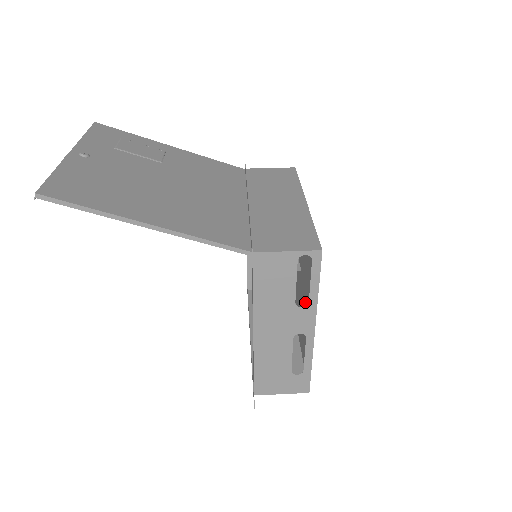
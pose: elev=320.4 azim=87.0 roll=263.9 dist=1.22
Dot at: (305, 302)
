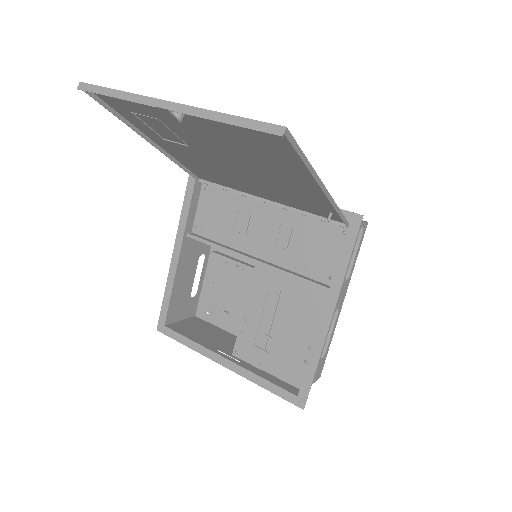
Dot at: occluded
